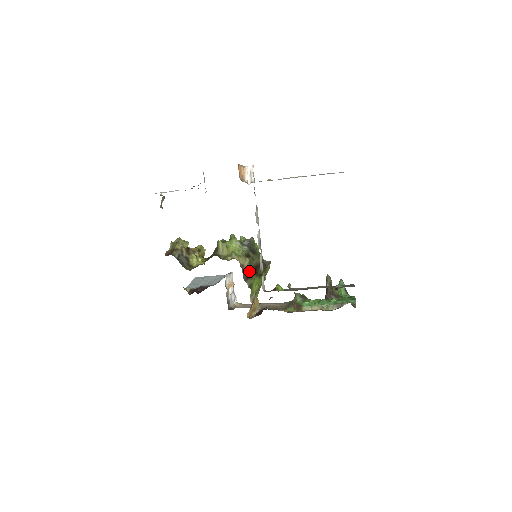
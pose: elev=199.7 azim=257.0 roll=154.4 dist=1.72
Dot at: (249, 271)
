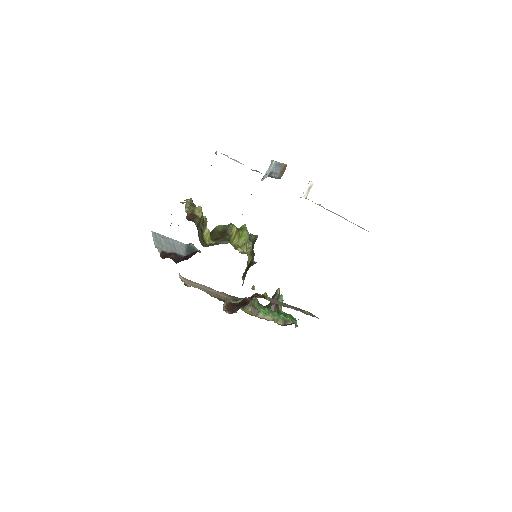
Dot at: occluded
